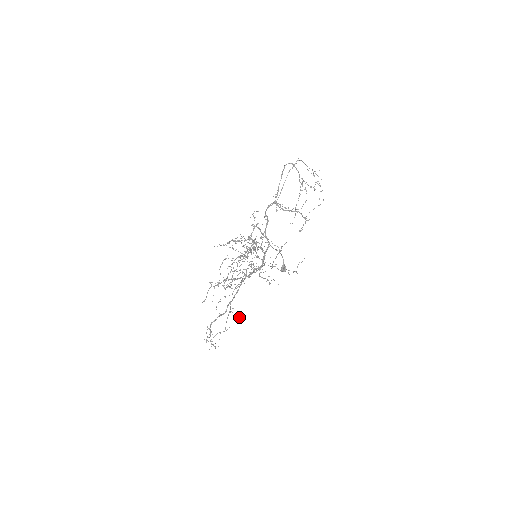
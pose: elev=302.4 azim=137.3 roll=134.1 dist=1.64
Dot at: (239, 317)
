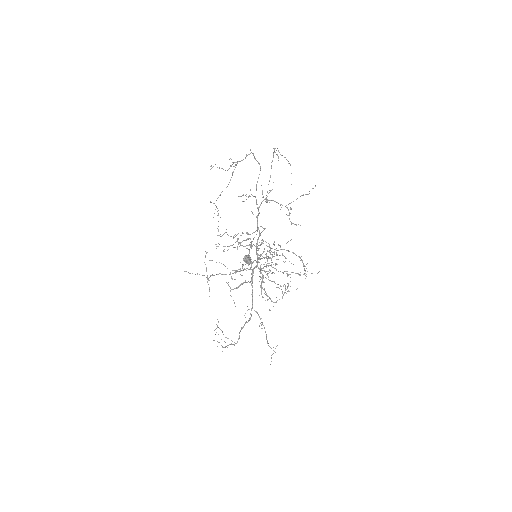
Dot at: (259, 326)
